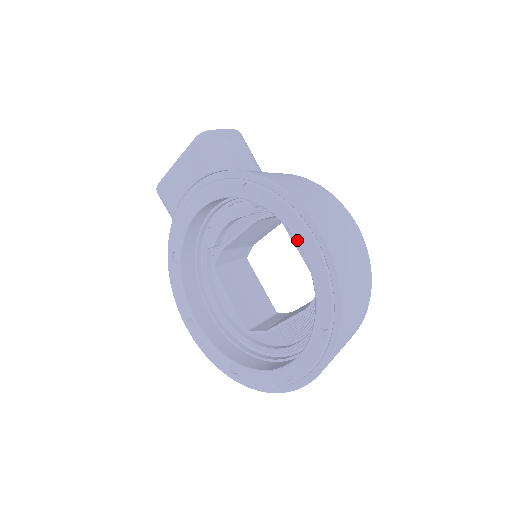
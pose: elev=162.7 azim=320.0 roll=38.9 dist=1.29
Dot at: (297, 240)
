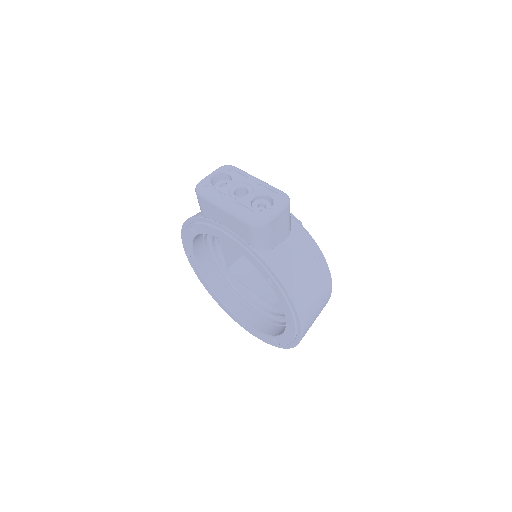
Dot at: (286, 321)
